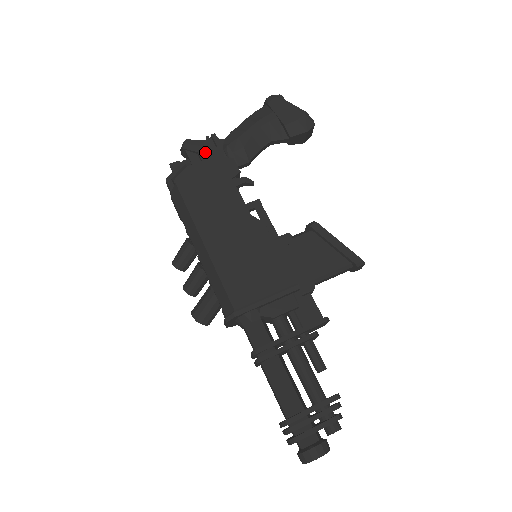
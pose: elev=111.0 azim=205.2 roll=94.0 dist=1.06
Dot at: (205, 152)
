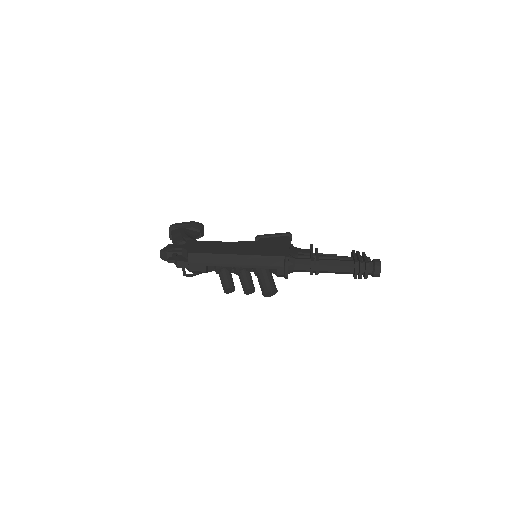
Dot at: (178, 246)
